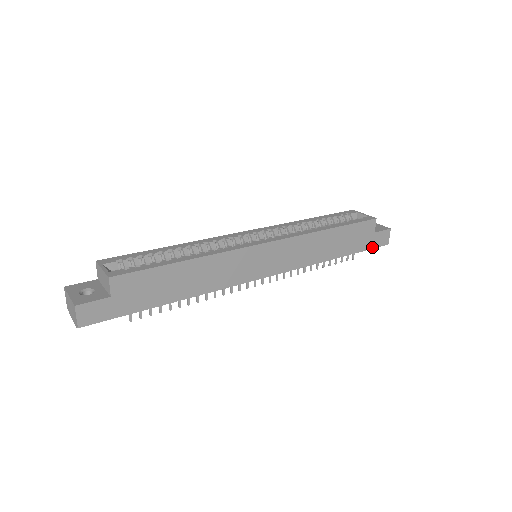
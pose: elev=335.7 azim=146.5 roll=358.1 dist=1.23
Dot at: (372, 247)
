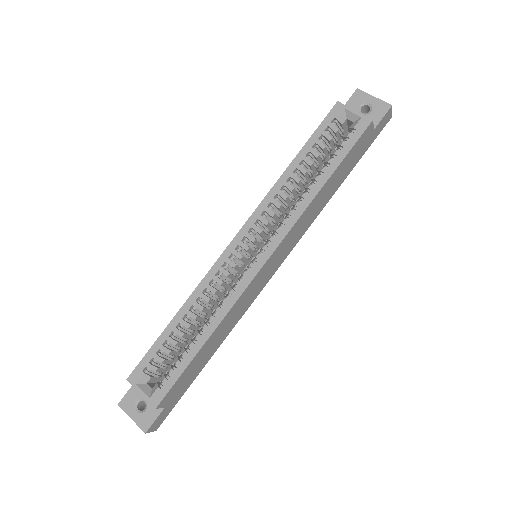
Dot at: (373, 140)
